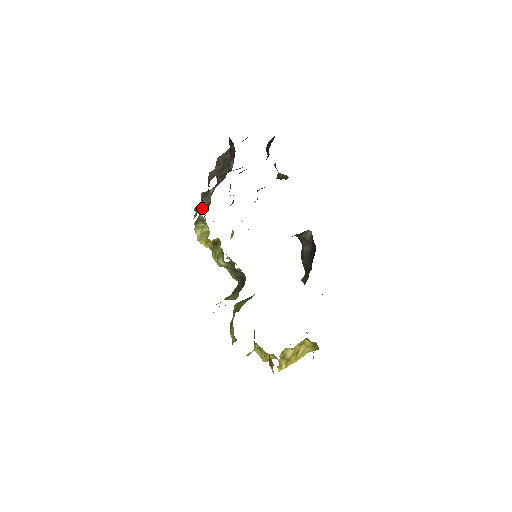
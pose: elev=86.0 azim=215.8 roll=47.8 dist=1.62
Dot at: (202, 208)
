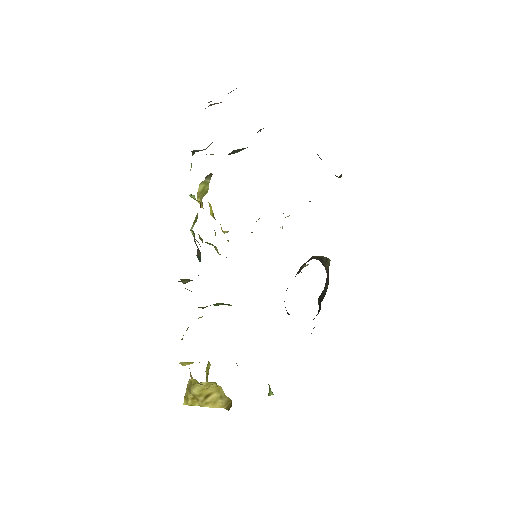
Dot at: (196, 150)
